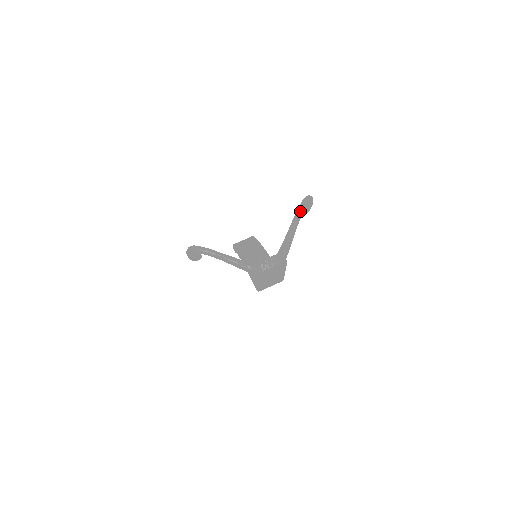
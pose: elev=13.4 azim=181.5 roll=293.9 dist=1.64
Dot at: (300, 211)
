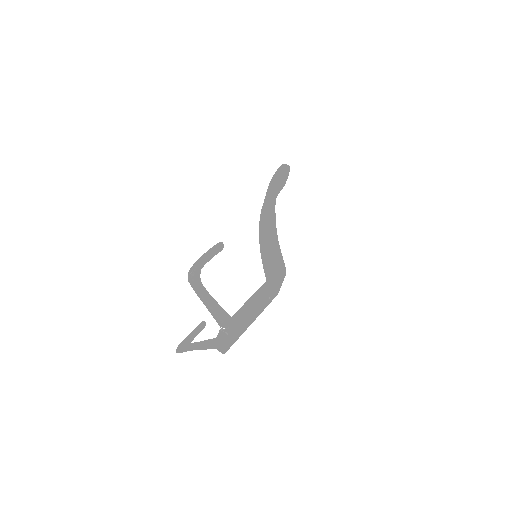
Dot at: (196, 292)
